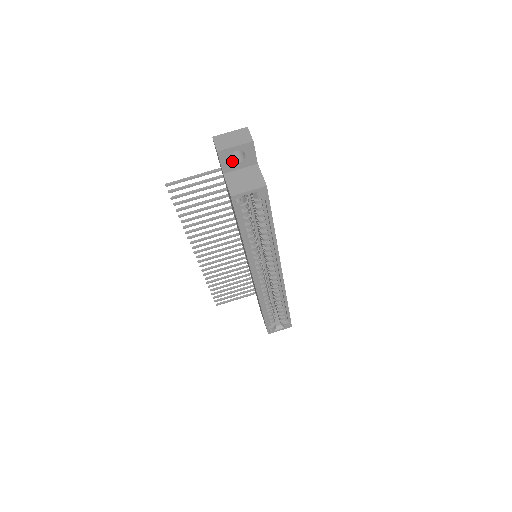
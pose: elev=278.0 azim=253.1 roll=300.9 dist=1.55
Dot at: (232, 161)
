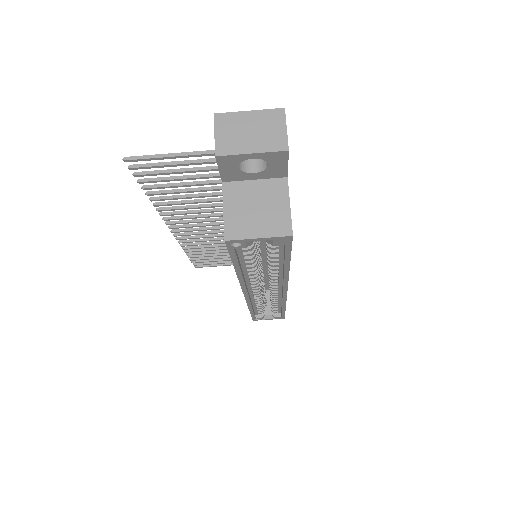
Dot at: (242, 168)
